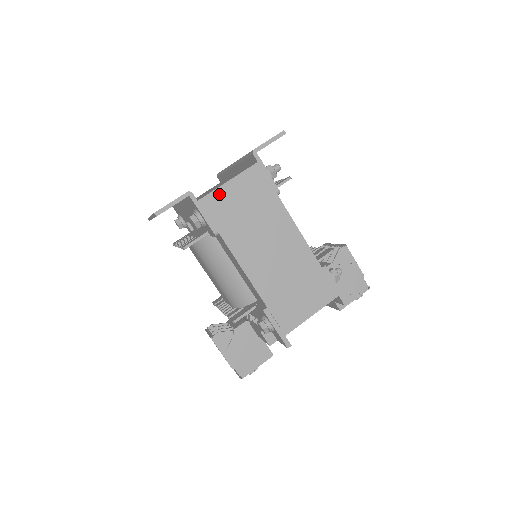
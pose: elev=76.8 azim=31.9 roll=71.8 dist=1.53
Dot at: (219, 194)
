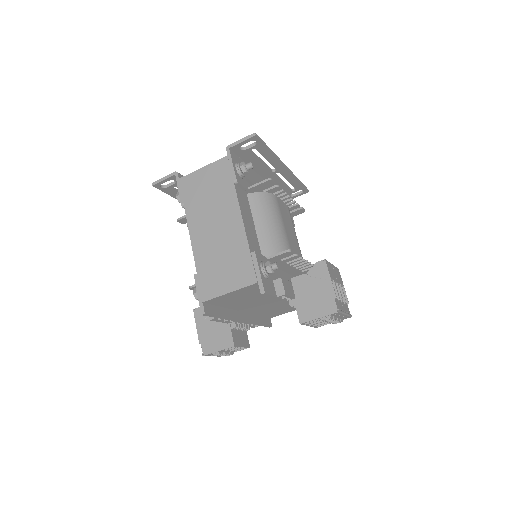
Dot at: (194, 176)
